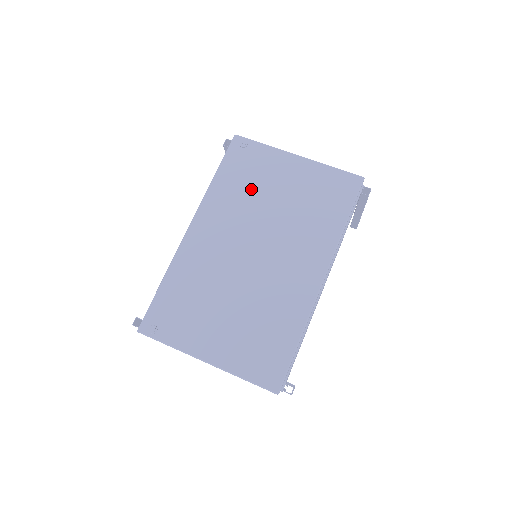
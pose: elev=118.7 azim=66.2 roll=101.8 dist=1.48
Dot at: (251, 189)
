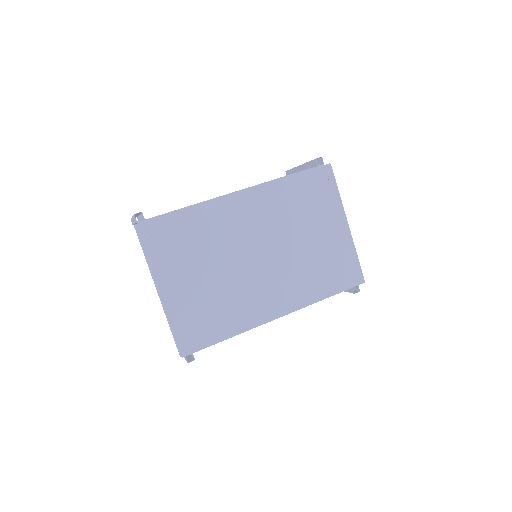
Dot at: (301, 213)
